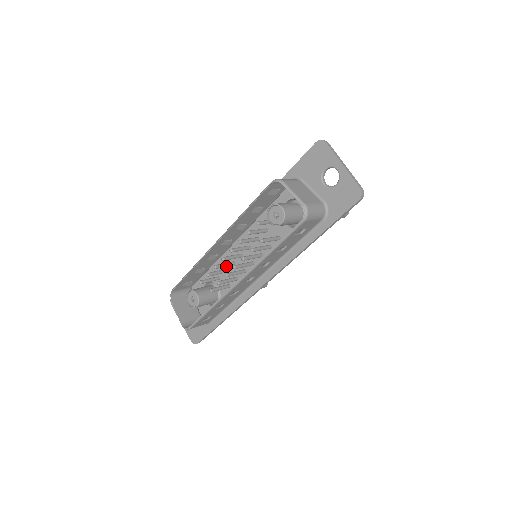
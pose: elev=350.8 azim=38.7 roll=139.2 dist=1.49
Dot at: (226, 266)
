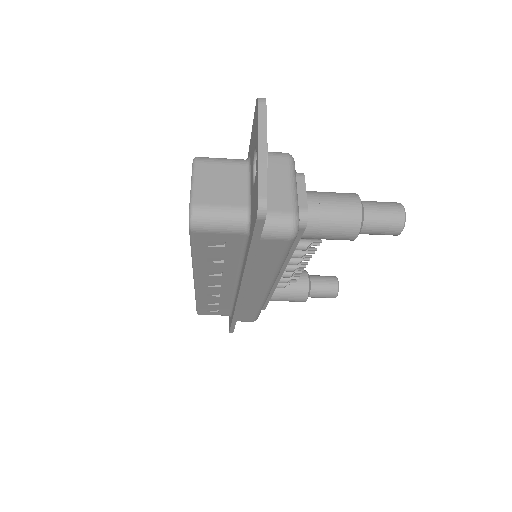
Dot at: occluded
